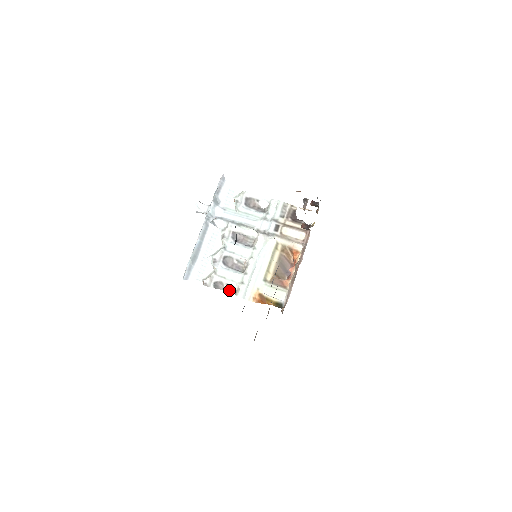
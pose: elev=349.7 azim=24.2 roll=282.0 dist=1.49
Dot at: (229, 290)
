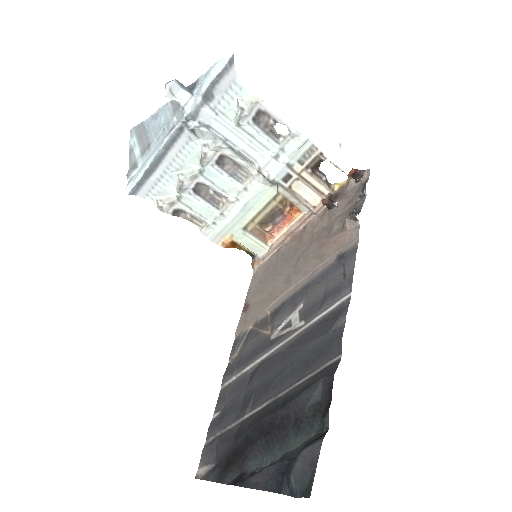
Dot at: (192, 221)
